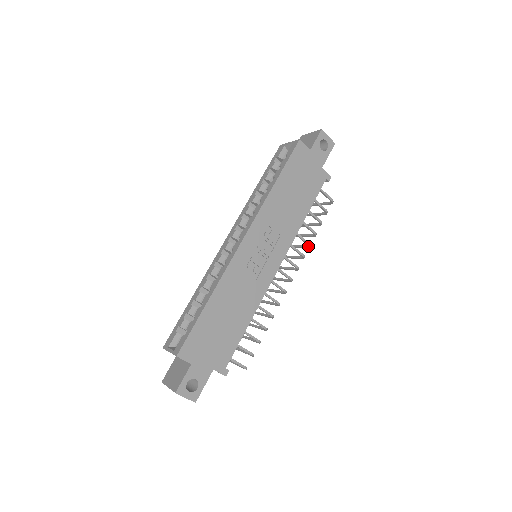
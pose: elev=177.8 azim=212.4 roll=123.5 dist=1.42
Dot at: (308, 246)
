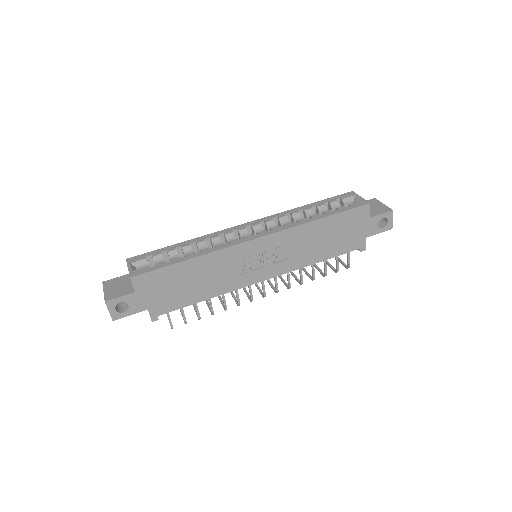
Dot at: (300, 283)
